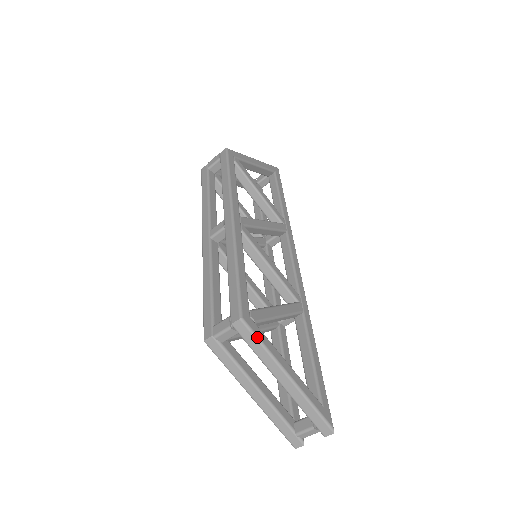
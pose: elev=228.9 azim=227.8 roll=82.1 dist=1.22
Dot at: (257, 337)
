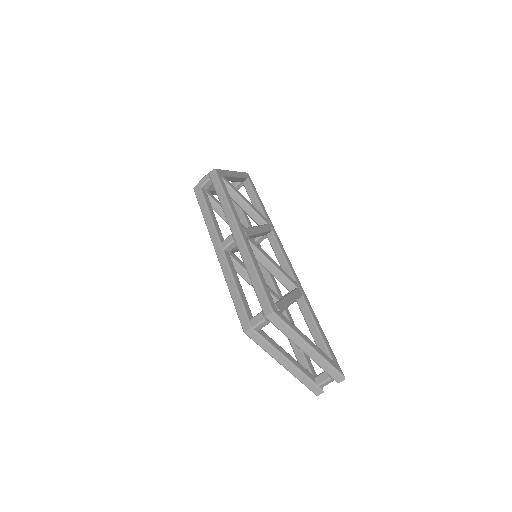
Dot at: (285, 323)
